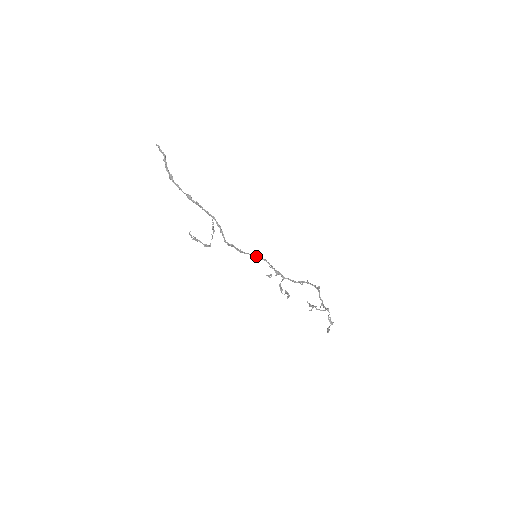
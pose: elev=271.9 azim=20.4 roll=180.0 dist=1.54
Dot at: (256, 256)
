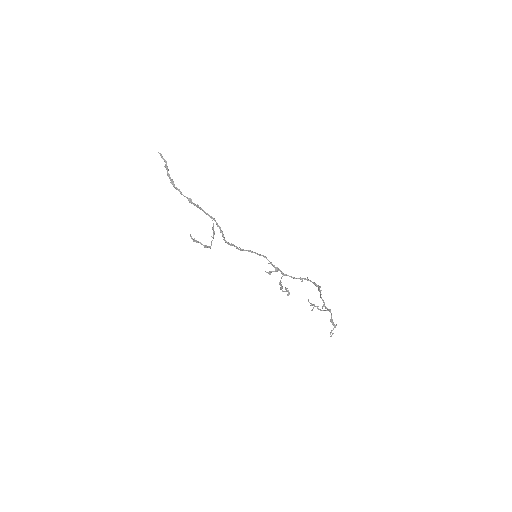
Dot at: (255, 253)
